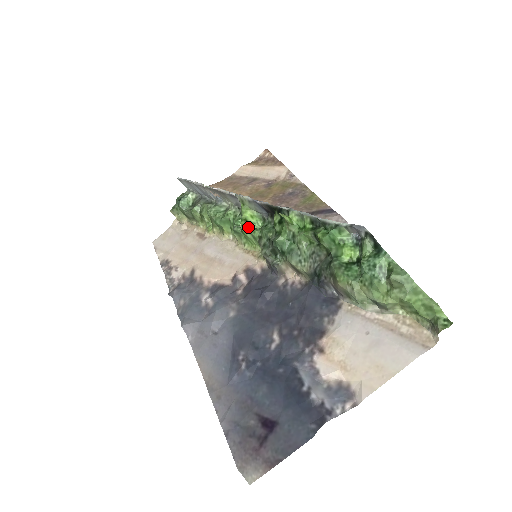
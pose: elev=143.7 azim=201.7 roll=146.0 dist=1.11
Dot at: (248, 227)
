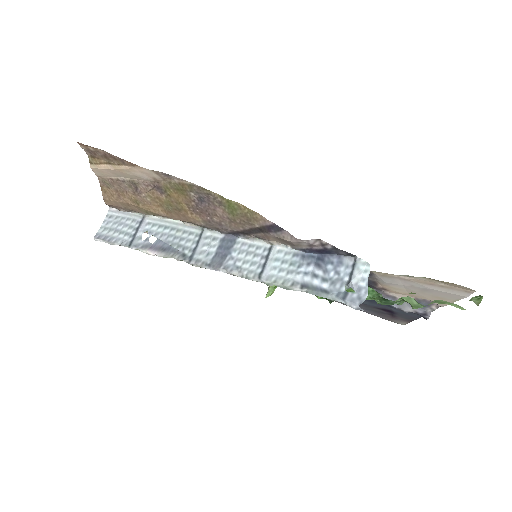
Dot at: occluded
